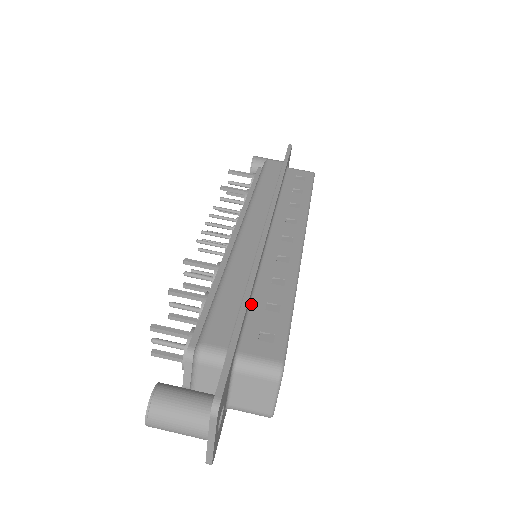
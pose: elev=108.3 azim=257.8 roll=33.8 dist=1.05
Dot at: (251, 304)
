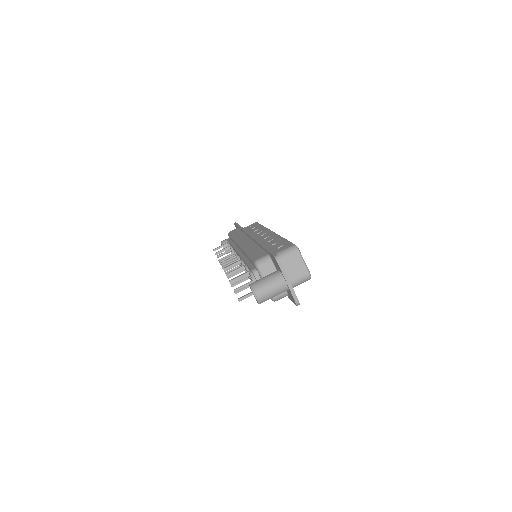
Dot at: occluded
